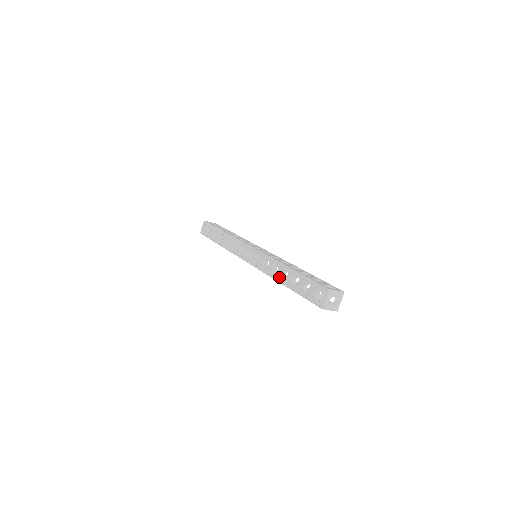
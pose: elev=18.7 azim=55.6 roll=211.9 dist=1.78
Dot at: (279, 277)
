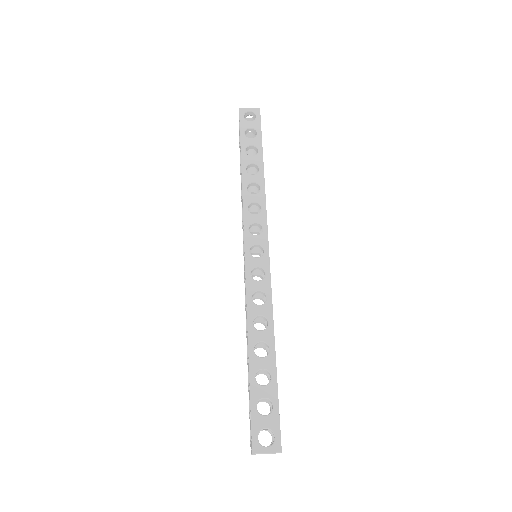
Dot at: occluded
